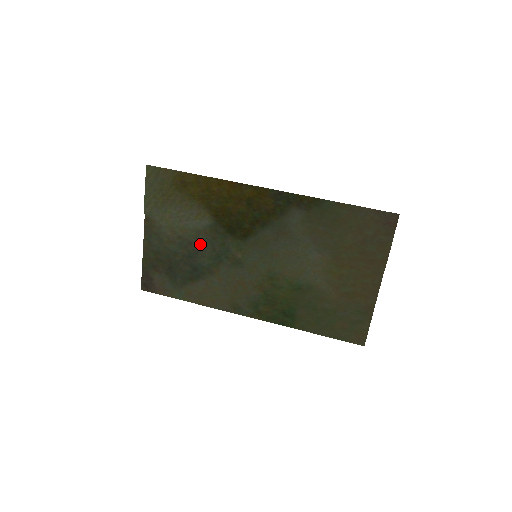
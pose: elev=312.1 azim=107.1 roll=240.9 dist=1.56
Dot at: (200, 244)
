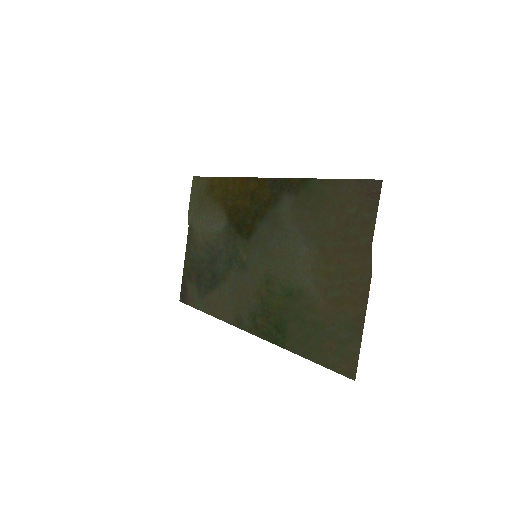
Dot at: (219, 248)
